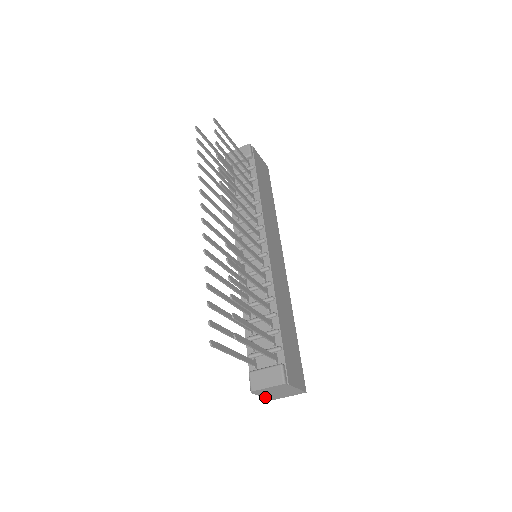
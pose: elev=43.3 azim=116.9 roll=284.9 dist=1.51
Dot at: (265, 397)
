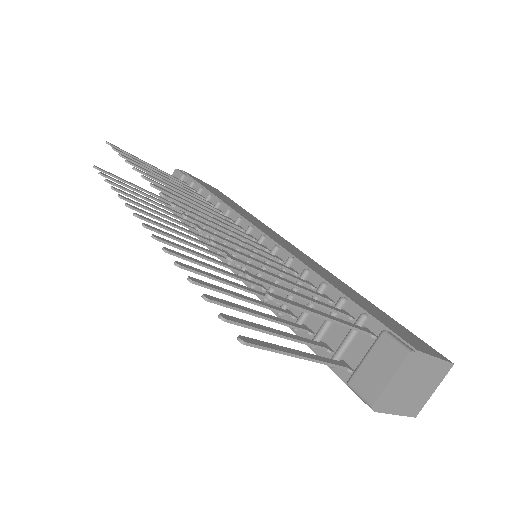
Dot at: (401, 414)
